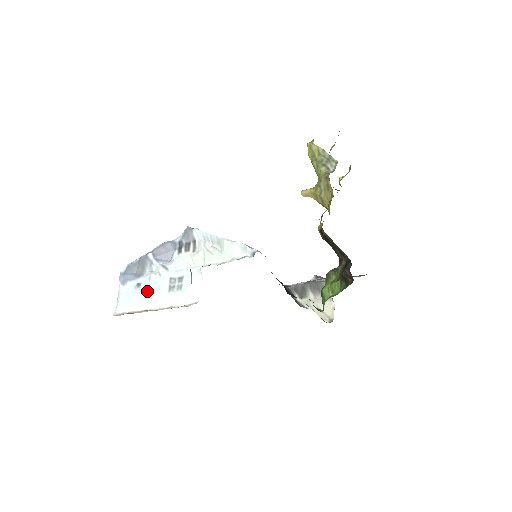
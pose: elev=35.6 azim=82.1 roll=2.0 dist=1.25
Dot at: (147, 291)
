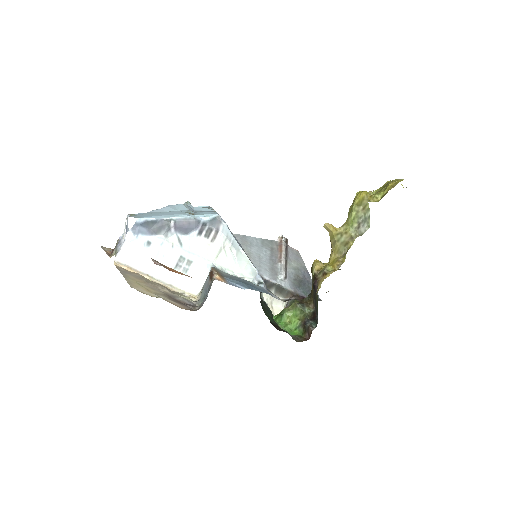
Dot at: (155, 257)
